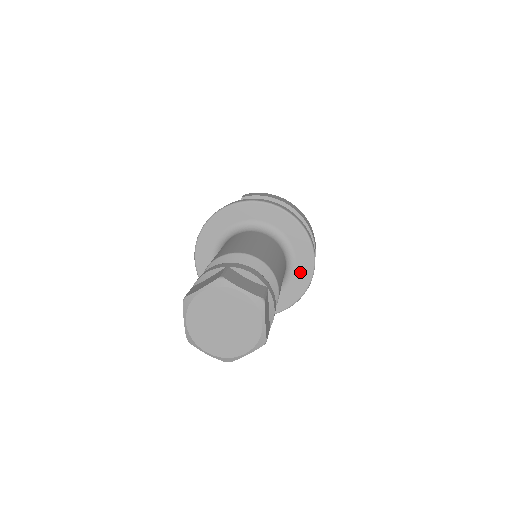
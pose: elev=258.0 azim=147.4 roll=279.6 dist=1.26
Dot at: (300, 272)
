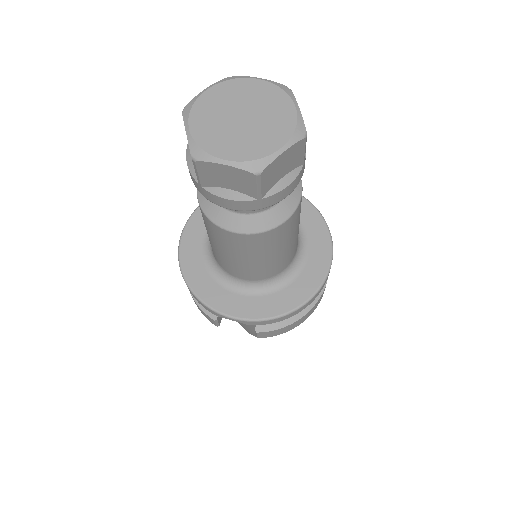
Dot at: (286, 295)
